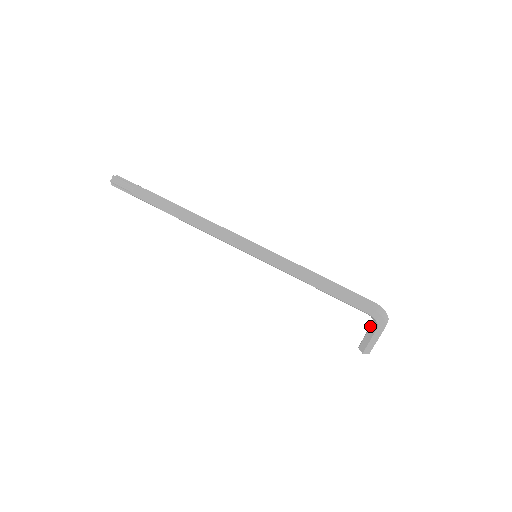
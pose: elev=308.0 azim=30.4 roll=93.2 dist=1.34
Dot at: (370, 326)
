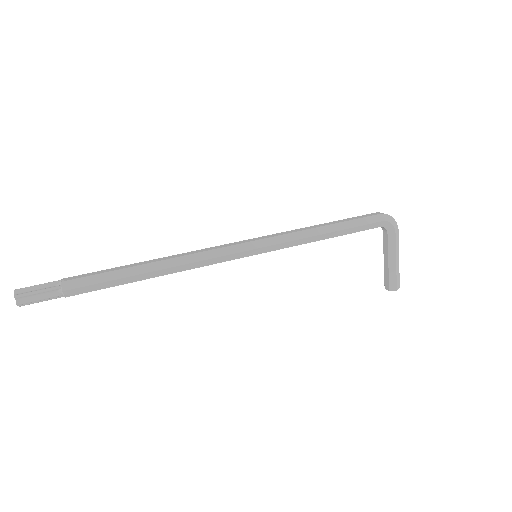
Dot at: (388, 242)
